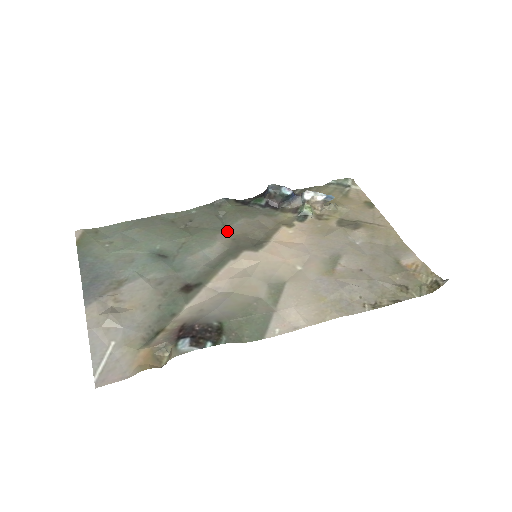
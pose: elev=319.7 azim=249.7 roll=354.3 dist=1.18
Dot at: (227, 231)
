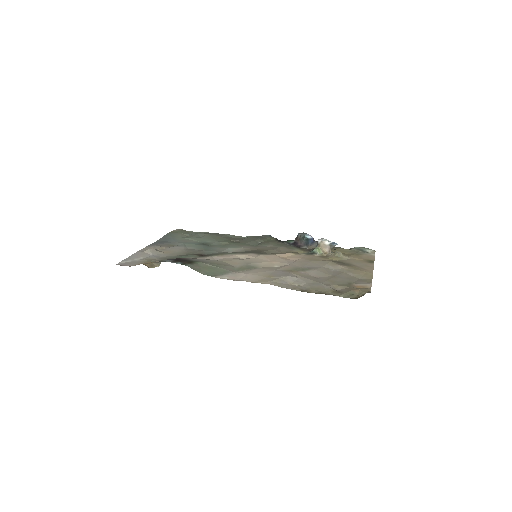
Dot at: (254, 247)
